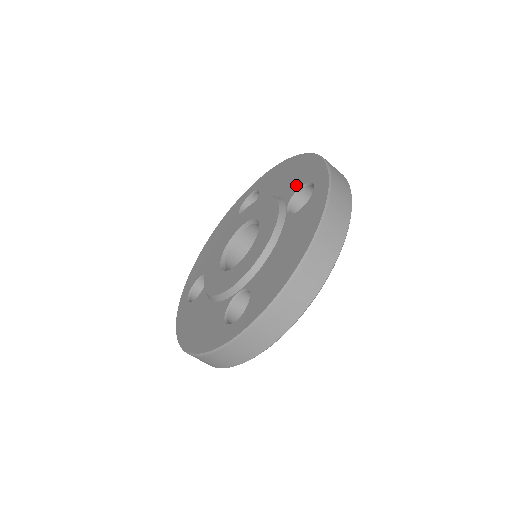
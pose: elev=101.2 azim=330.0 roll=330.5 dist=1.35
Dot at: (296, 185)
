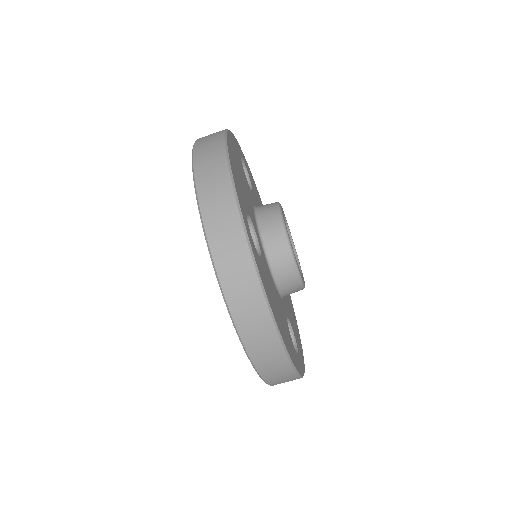
Dot at: occluded
